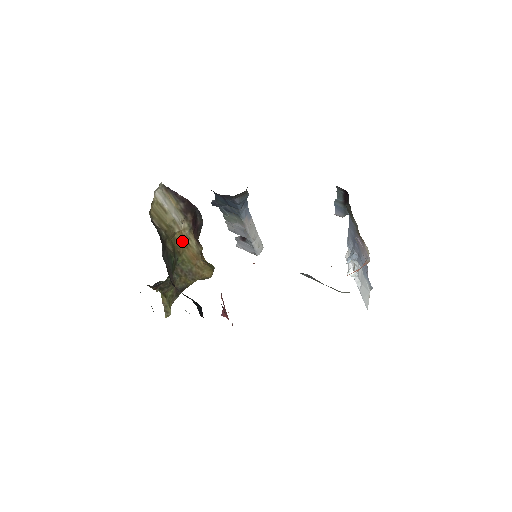
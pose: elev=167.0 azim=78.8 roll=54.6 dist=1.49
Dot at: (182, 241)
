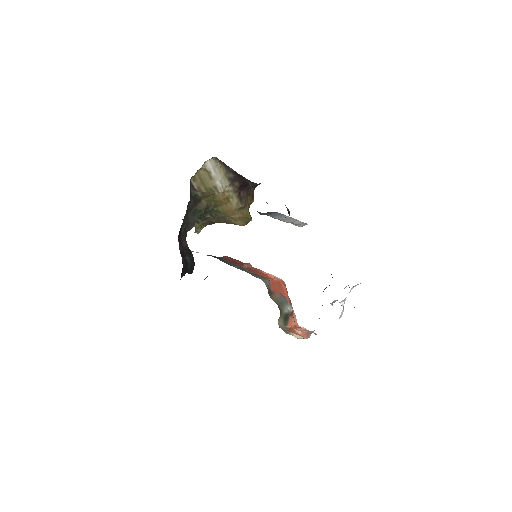
Dot at: (222, 199)
